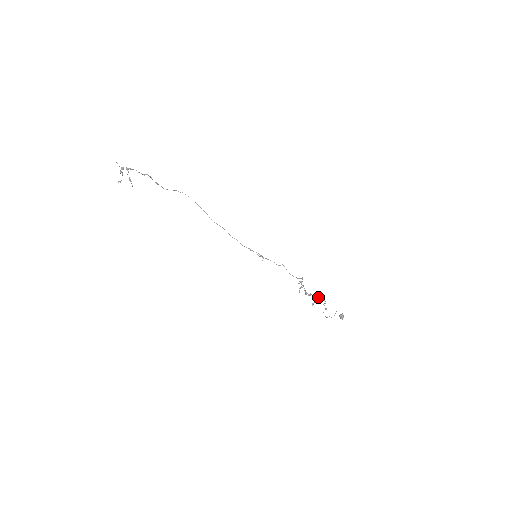
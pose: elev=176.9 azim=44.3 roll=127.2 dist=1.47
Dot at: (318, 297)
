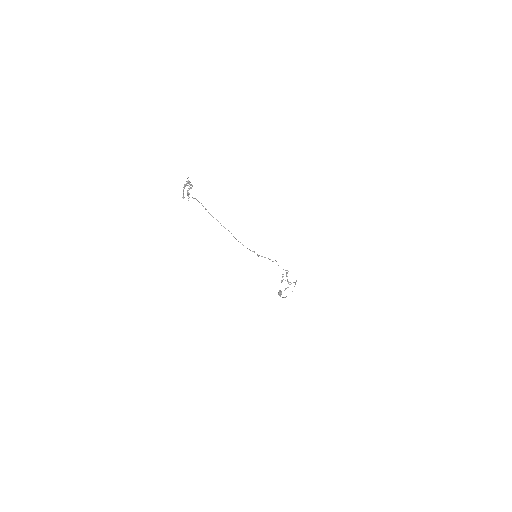
Dot at: occluded
